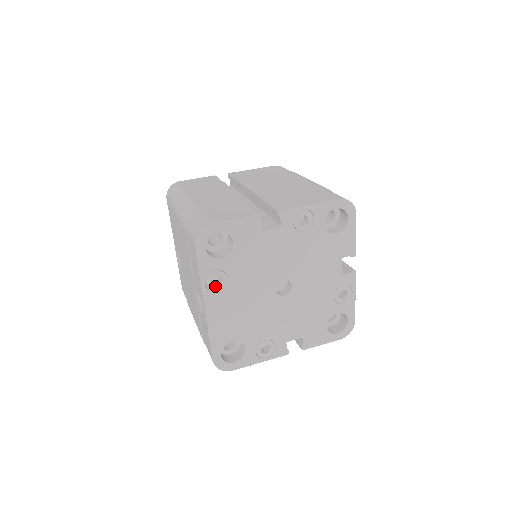
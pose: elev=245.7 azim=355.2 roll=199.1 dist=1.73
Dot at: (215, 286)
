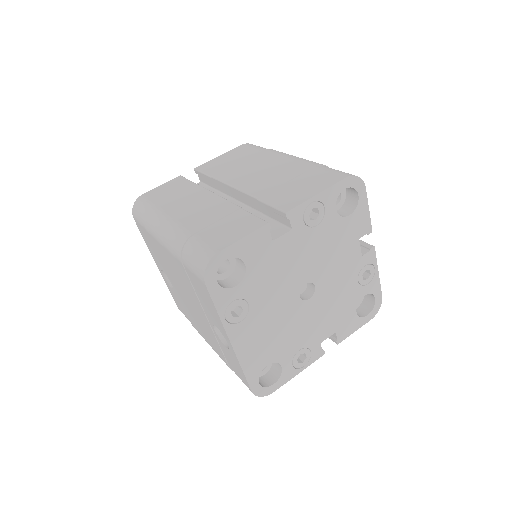
Dot at: (237, 317)
